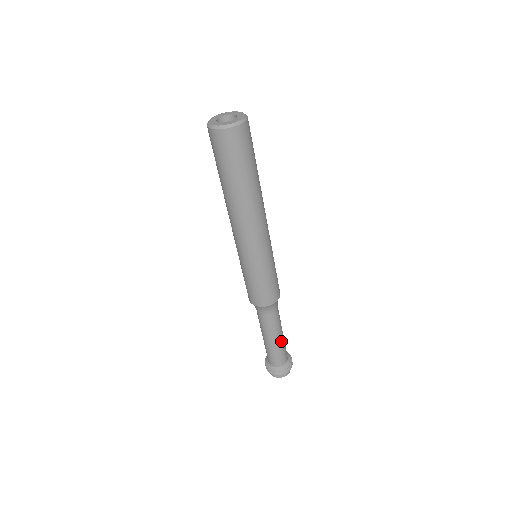
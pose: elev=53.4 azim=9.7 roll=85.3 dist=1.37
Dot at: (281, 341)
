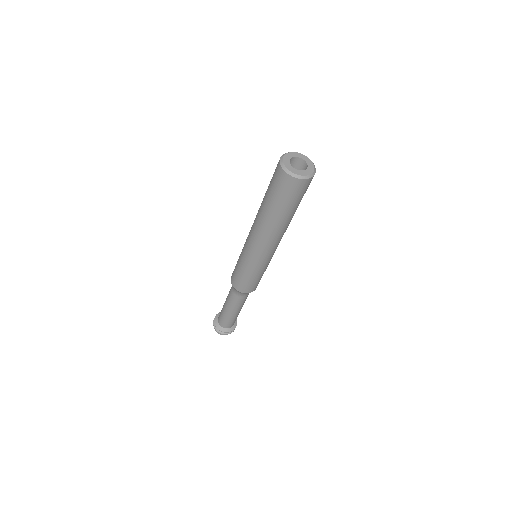
Dot at: occluded
